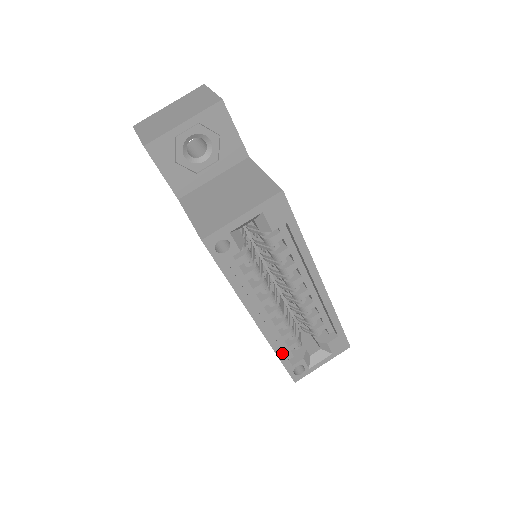
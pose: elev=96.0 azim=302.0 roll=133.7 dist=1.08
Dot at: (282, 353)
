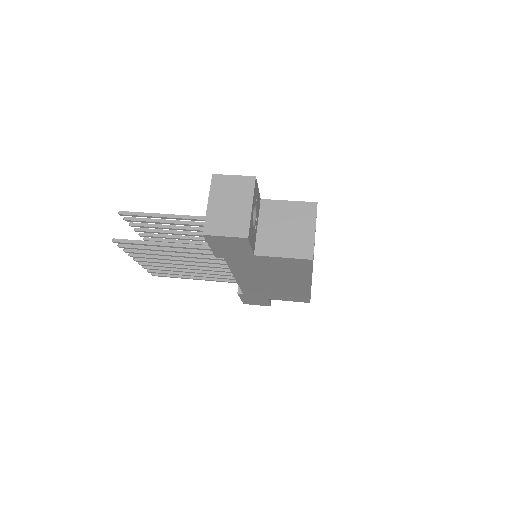
Dot at: occluded
